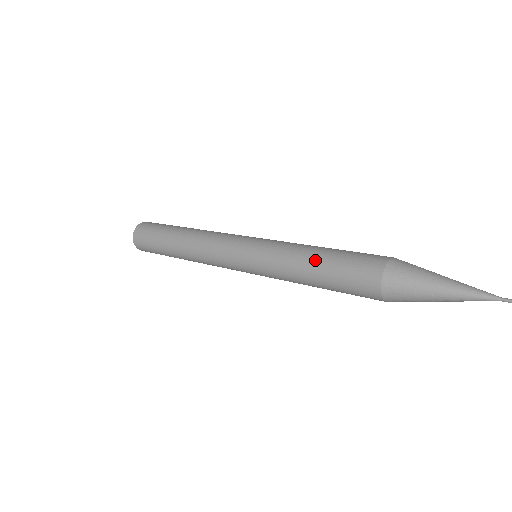
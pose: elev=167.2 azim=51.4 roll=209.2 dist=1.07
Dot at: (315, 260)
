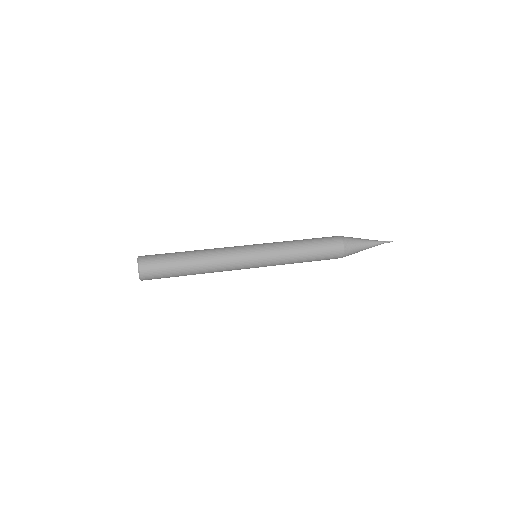
Dot at: (307, 249)
